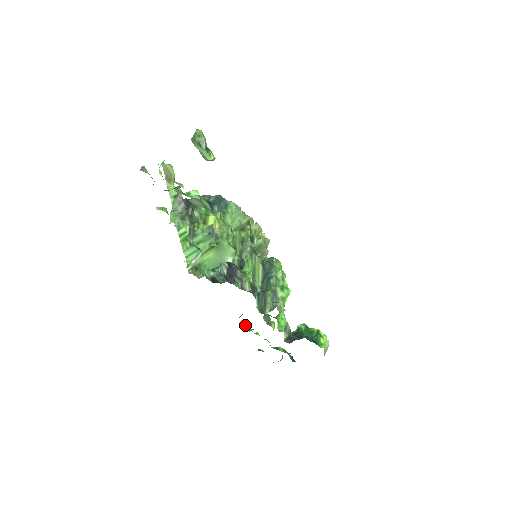
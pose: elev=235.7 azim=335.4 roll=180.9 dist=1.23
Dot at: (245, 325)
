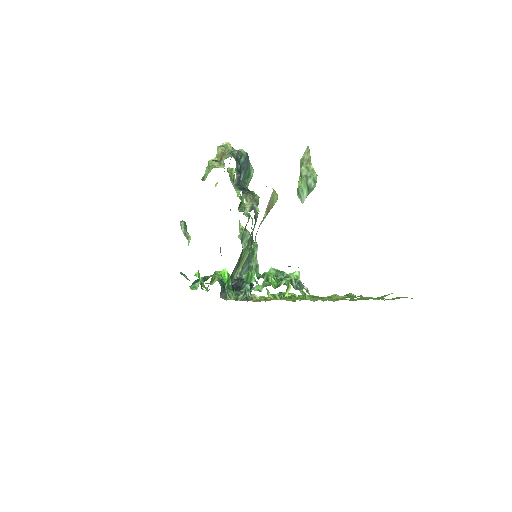
Dot at: (199, 274)
